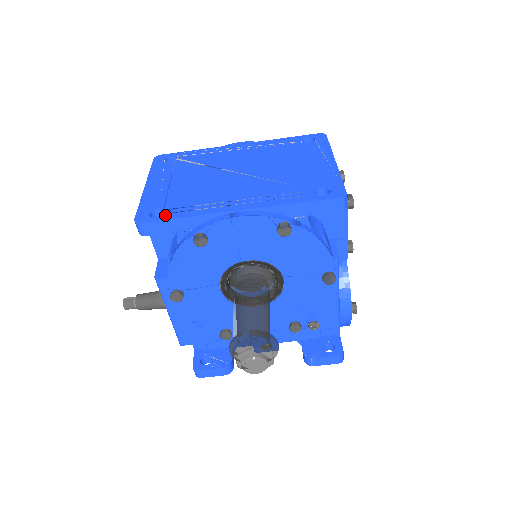
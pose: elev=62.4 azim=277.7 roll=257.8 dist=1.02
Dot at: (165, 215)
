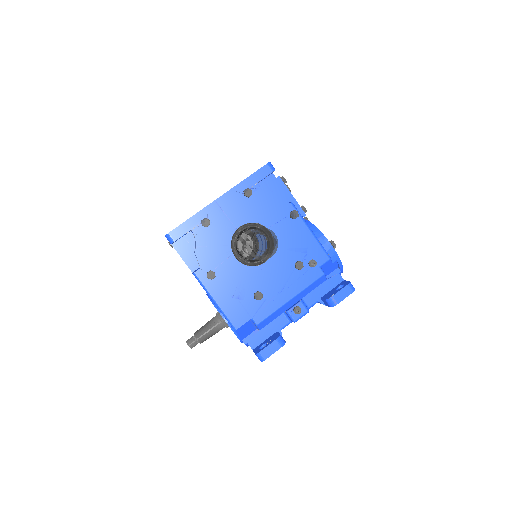
Dot at: (181, 224)
